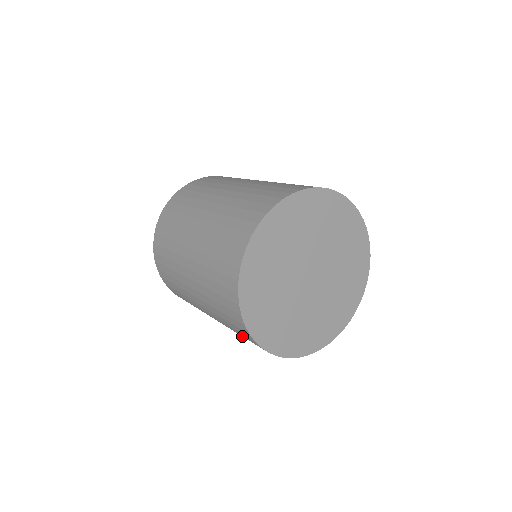
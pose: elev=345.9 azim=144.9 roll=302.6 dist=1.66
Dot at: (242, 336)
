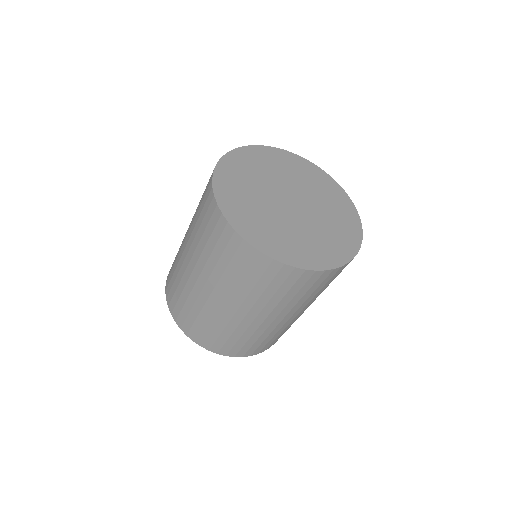
Dot at: (199, 210)
